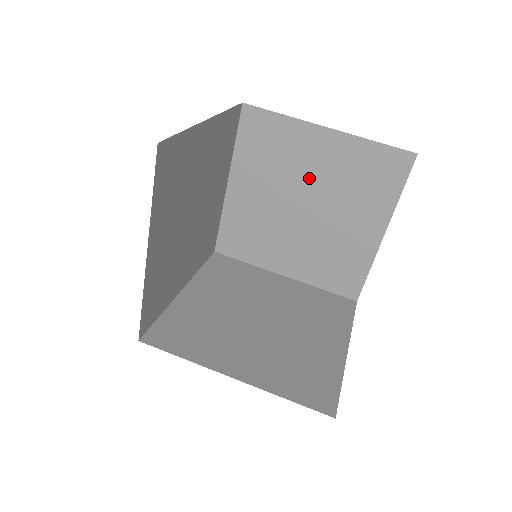
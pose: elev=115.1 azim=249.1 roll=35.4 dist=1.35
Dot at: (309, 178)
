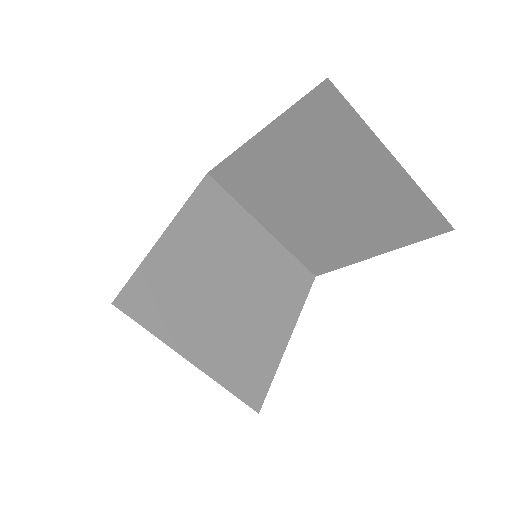
Dot at: (344, 182)
